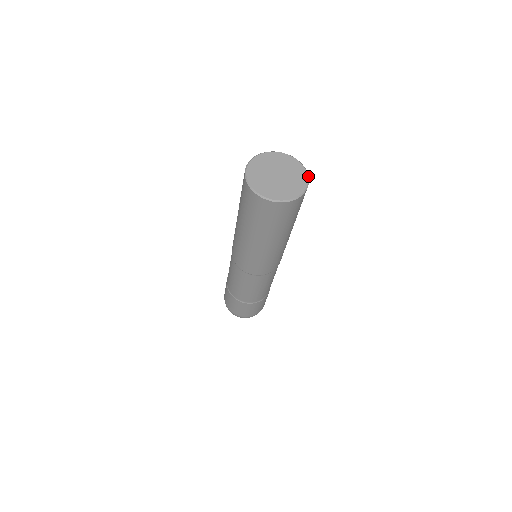
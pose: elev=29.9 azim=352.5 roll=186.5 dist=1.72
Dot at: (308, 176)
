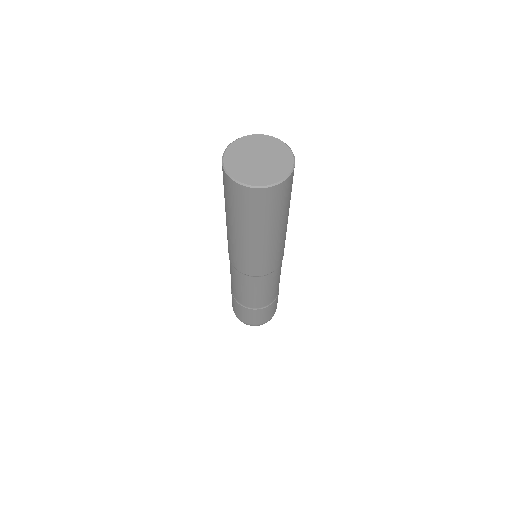
Dot at: (290, 174)
